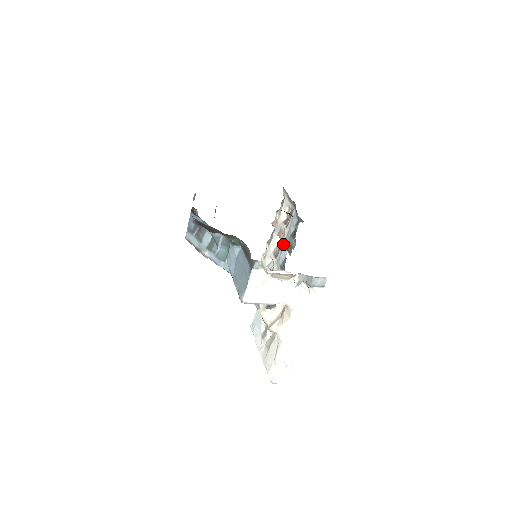
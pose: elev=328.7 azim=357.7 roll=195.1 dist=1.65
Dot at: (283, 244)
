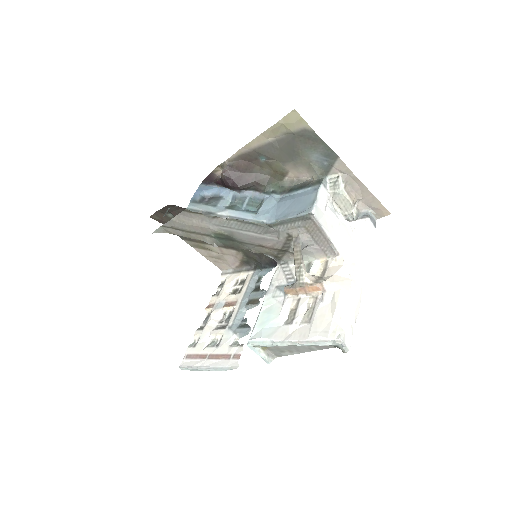
Dot at: (238, 307)
